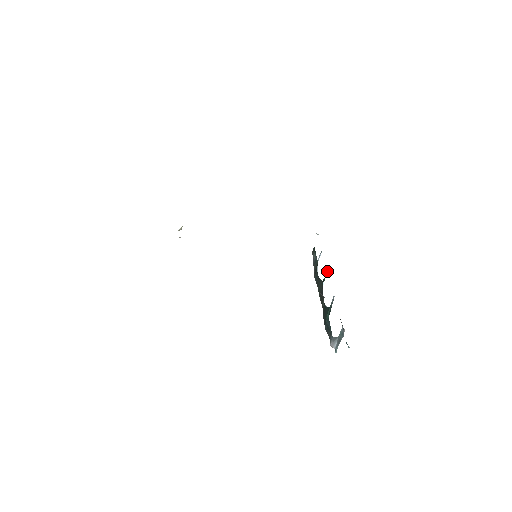
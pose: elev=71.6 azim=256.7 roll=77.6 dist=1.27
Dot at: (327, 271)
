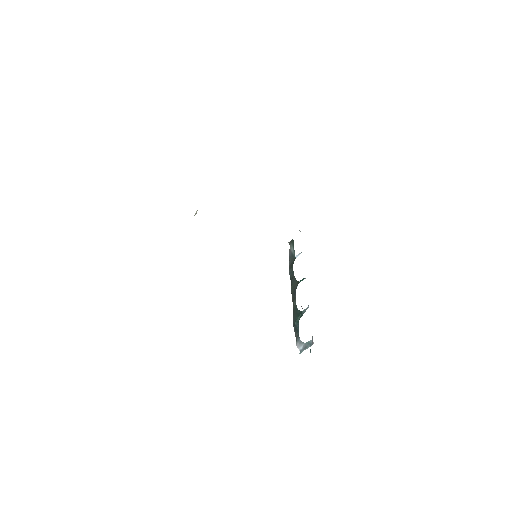
Dot at: (305, 278)
